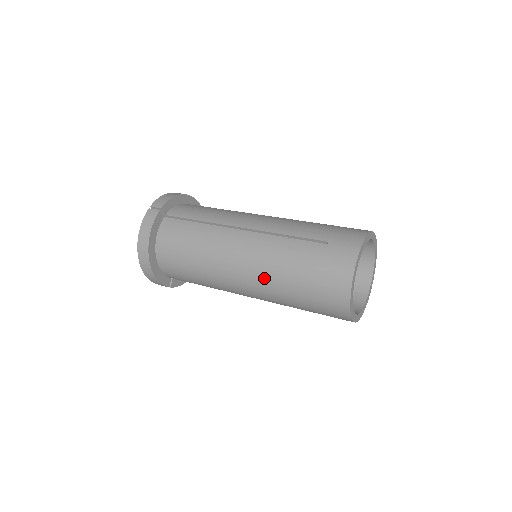
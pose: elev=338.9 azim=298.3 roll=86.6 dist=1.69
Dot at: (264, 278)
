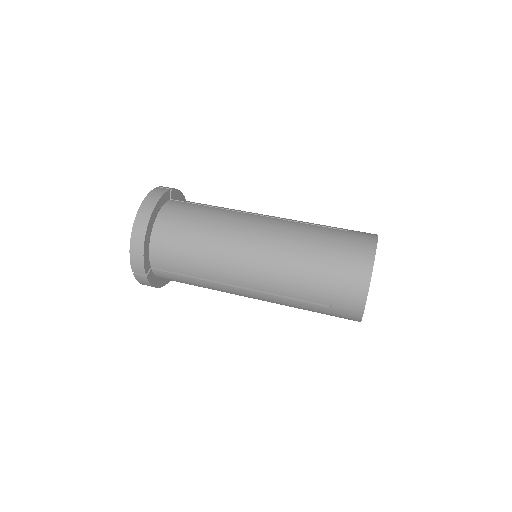
Dot at: (281, 251)
